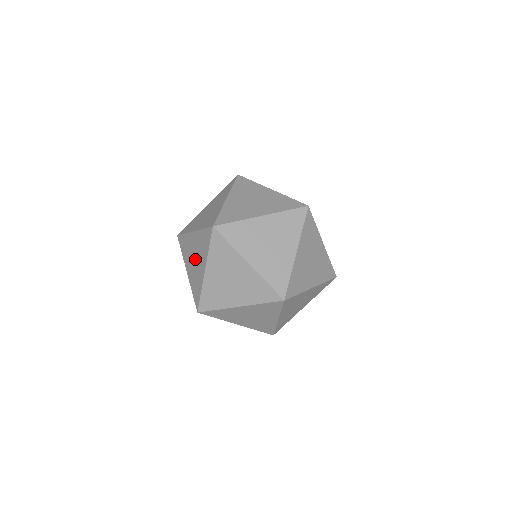
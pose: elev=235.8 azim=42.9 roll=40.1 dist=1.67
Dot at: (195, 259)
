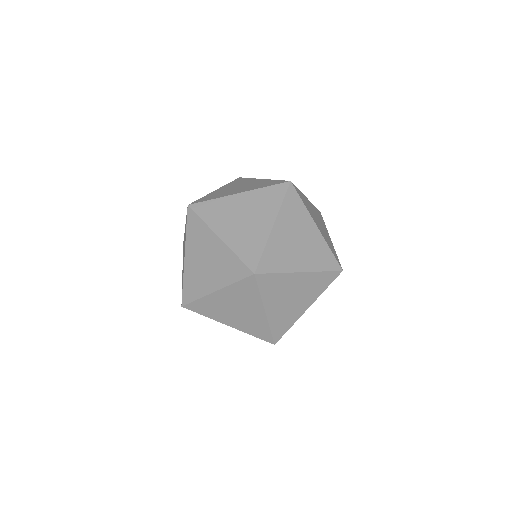
Dot at: occluded
